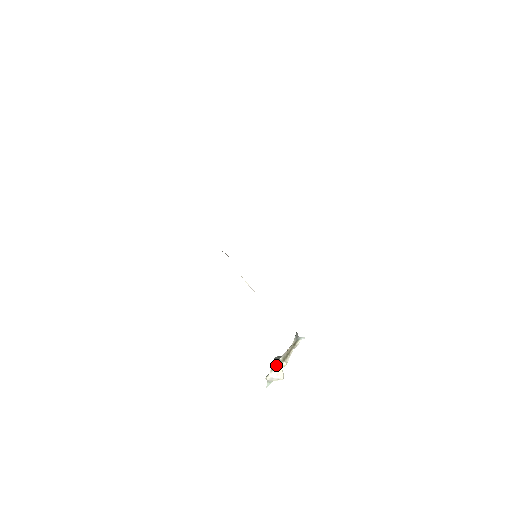
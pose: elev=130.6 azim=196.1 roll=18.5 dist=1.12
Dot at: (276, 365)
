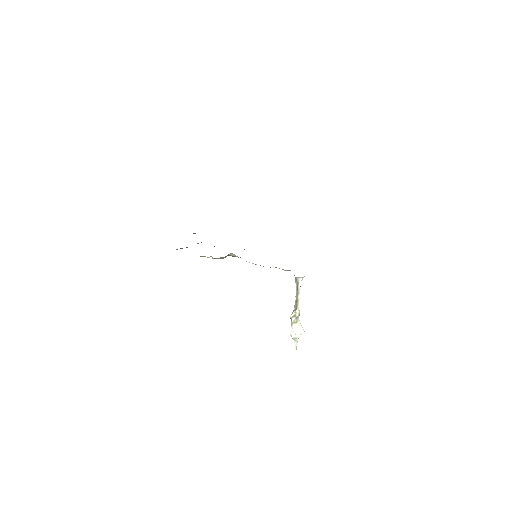
Dot at: (292, 315)
